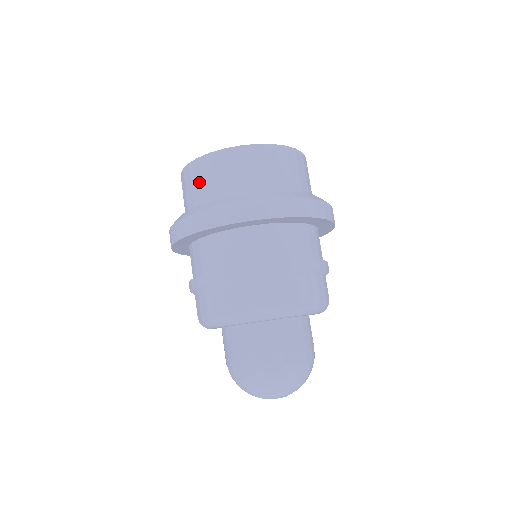
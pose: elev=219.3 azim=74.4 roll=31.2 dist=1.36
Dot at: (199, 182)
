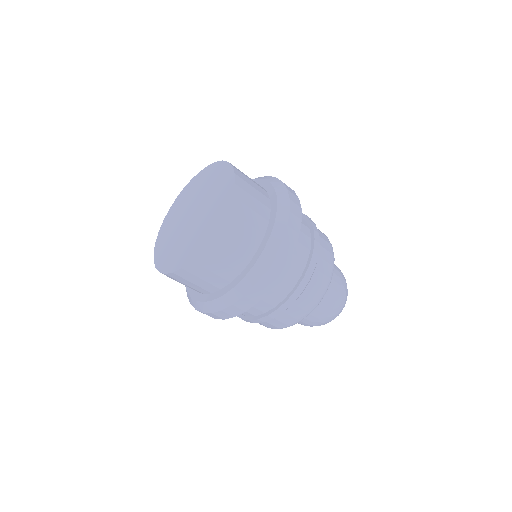
Dot at: occluded
